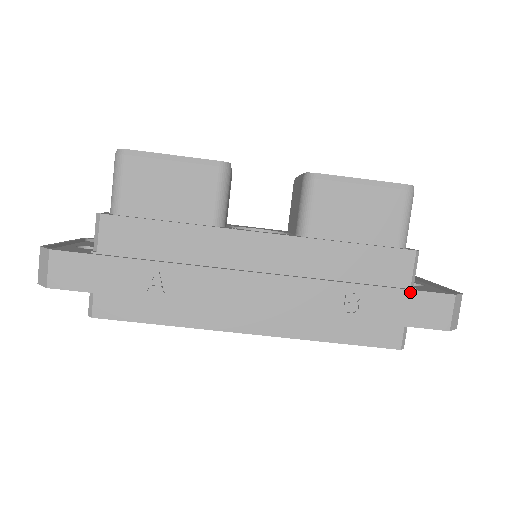
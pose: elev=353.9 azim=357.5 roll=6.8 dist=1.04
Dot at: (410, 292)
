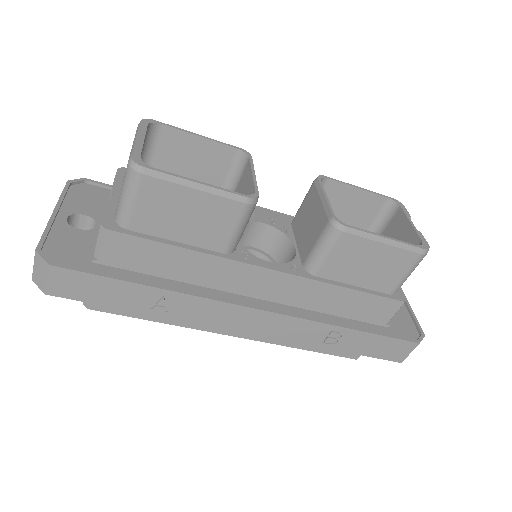
Dot at: (384, 338)
